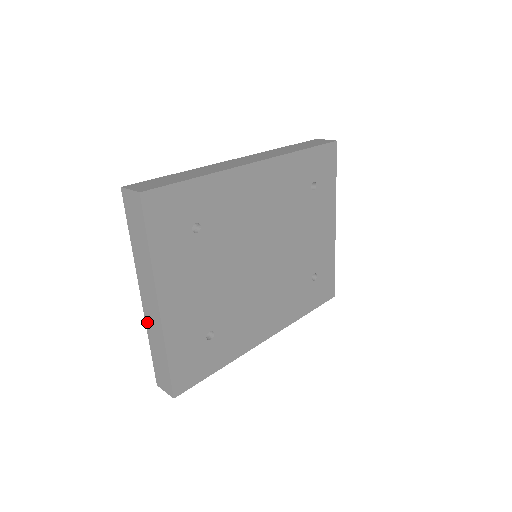
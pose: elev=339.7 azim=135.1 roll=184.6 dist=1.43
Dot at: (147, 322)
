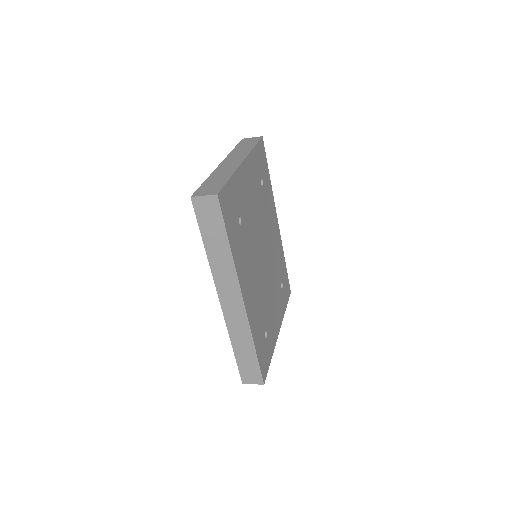
Dot at: (217, 170)
